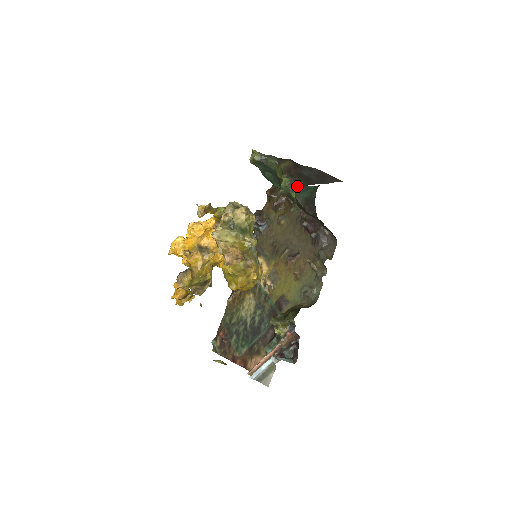
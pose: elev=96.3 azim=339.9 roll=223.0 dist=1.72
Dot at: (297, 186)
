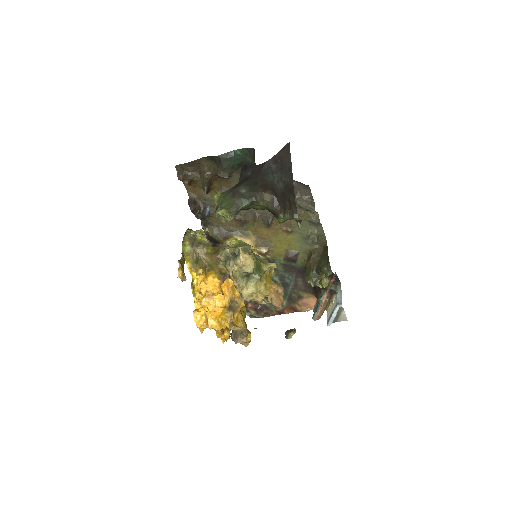
Dot at: (292, 208)
